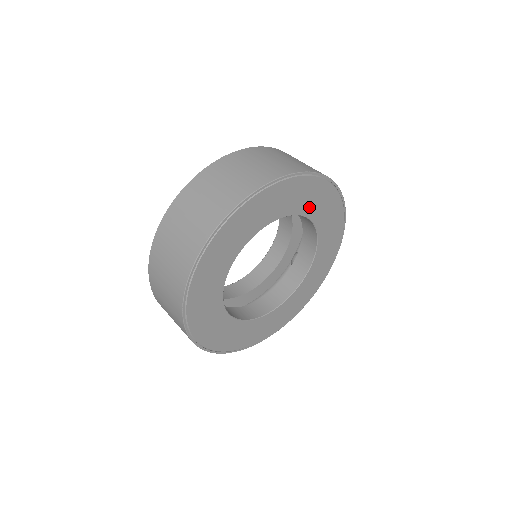
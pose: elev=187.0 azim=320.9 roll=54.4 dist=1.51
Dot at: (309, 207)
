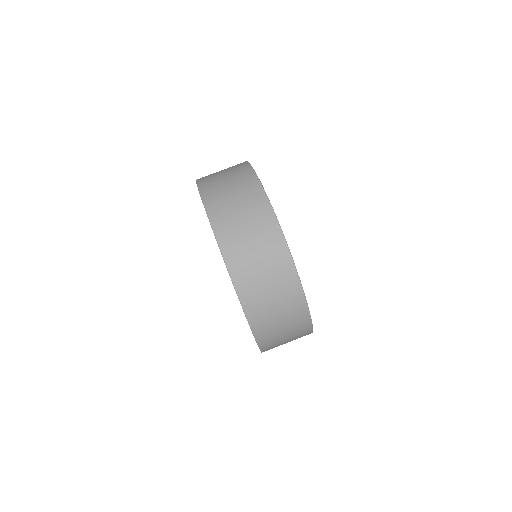
Dot at: occluded
